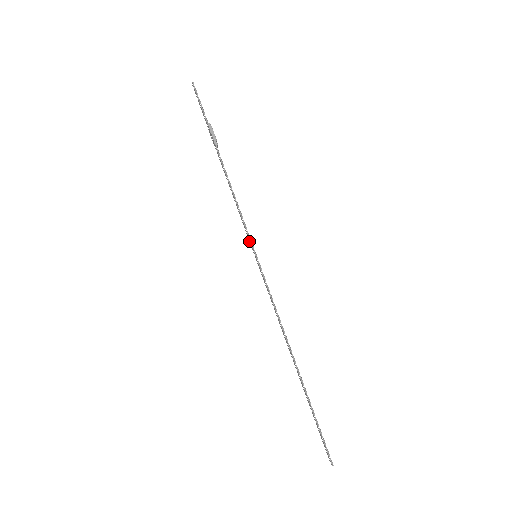
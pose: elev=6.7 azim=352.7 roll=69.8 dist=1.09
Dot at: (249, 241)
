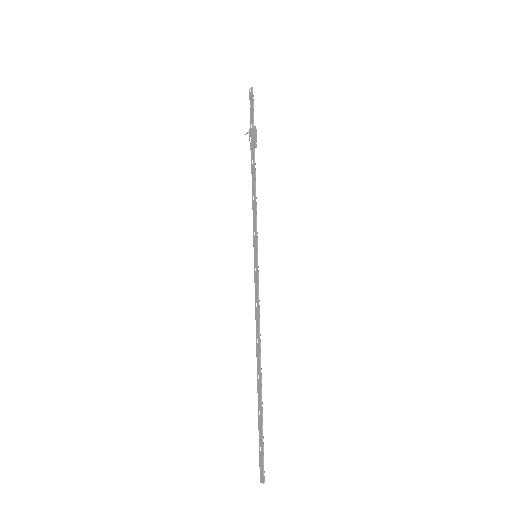
Dot at: (253, 240)
